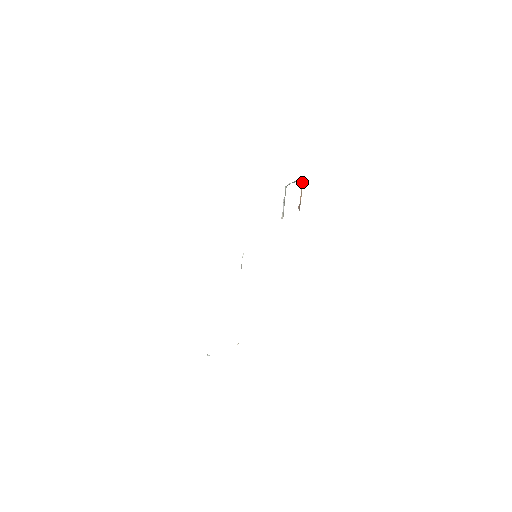
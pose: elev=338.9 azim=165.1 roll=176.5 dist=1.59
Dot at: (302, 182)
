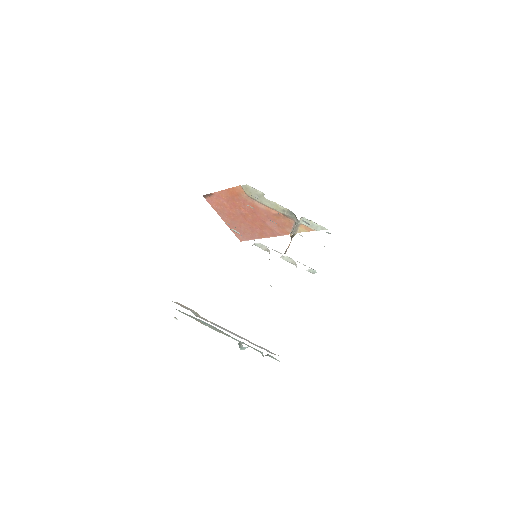
Dot at: occluded
